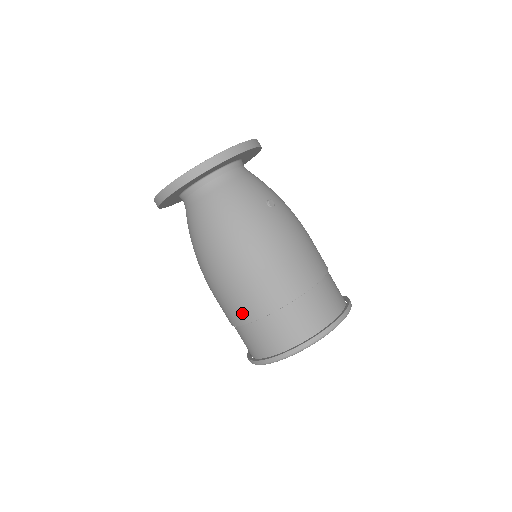
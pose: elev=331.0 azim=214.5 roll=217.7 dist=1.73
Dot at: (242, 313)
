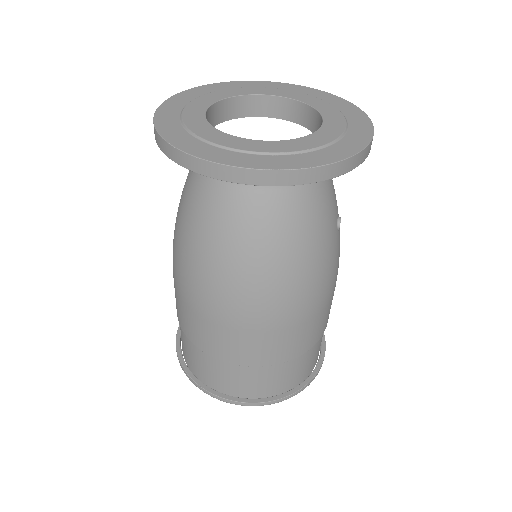
Dot at: (235, 354)
